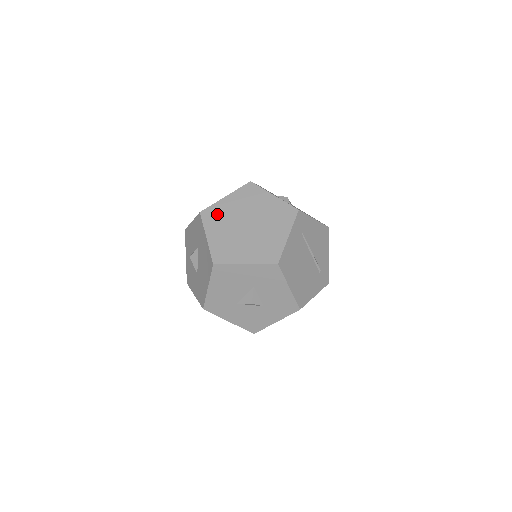
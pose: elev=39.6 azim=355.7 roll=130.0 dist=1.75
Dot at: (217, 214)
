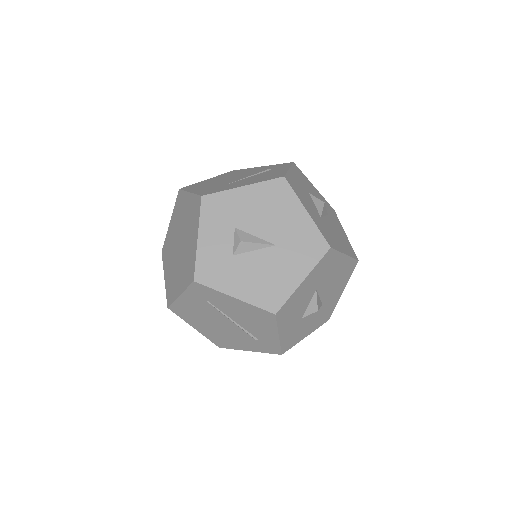
Dot at: (180, 206)
